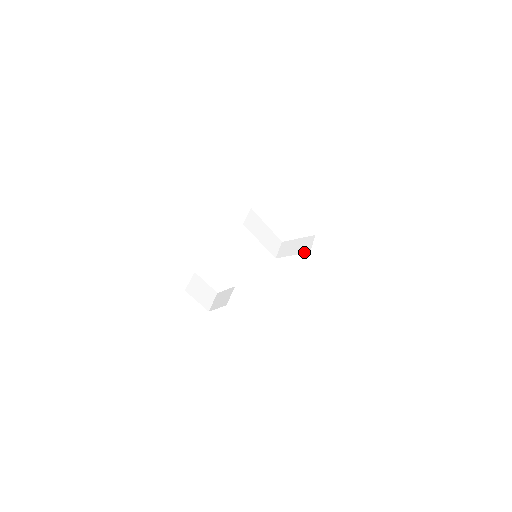
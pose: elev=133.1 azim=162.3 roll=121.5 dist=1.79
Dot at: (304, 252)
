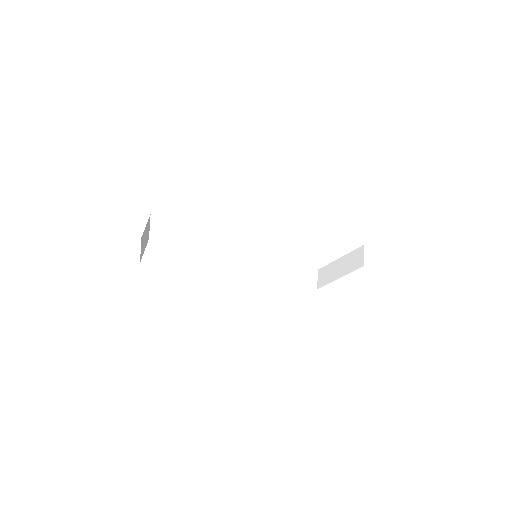
Dot at: (311, 286)
